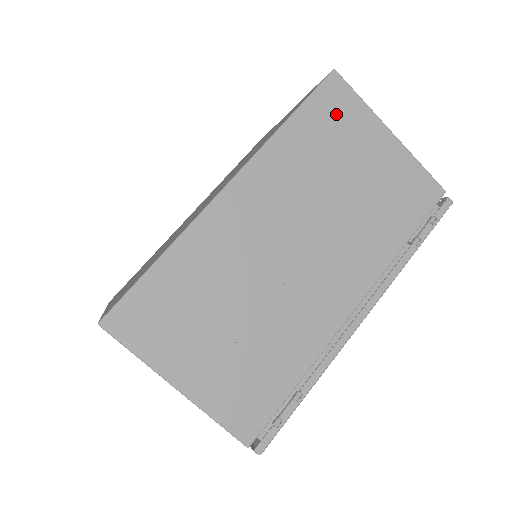
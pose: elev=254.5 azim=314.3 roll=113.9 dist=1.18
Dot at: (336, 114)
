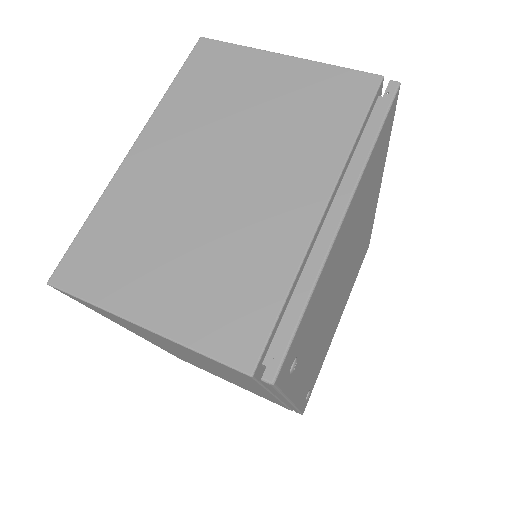
Dot at: occluded
